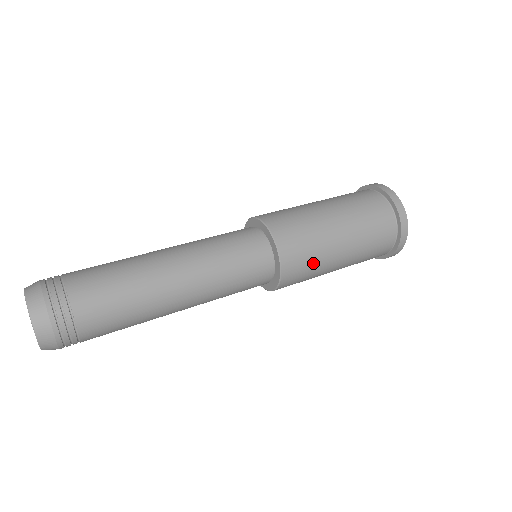
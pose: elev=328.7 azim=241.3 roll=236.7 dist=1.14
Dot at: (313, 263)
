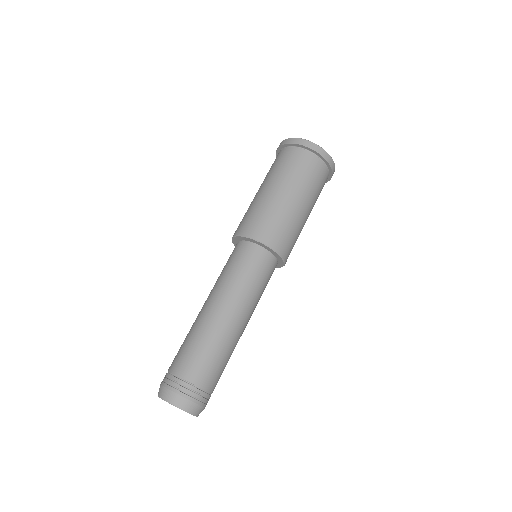
Dot at: occluded
